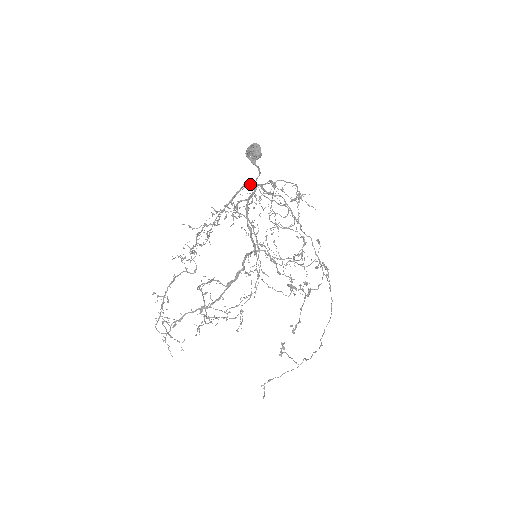
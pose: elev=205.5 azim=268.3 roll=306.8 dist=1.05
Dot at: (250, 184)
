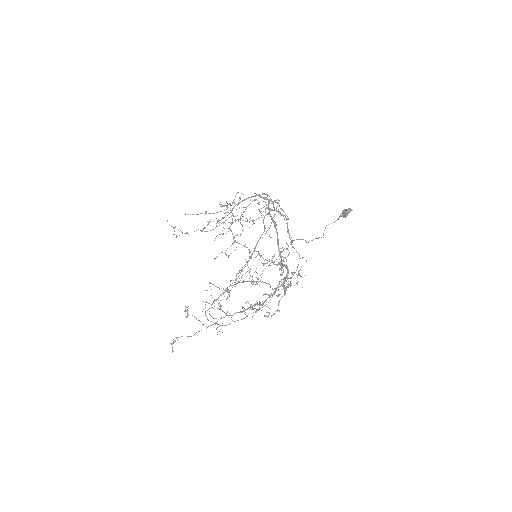
Dot at: (264, 198)
